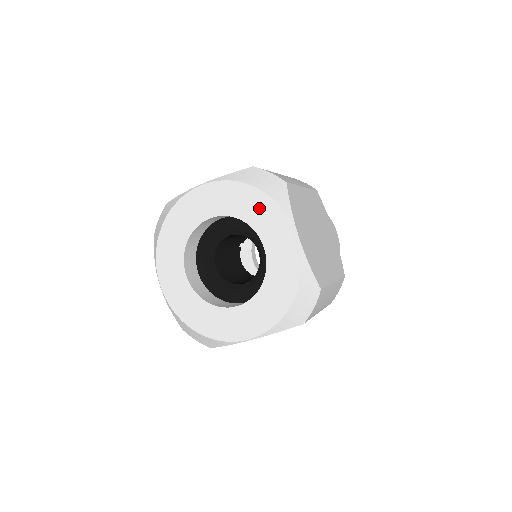
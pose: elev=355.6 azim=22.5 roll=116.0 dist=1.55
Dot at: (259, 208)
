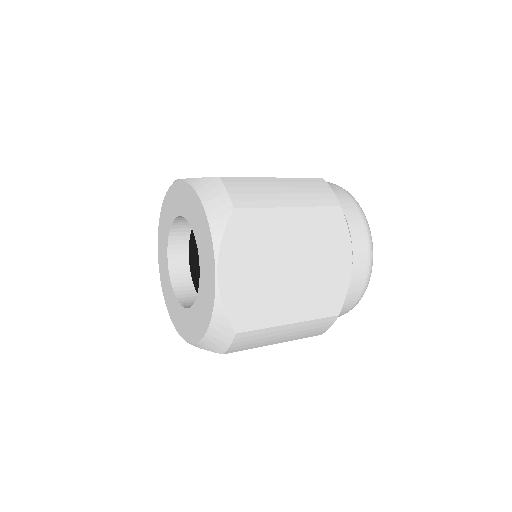
Dot at: (202, 227)
